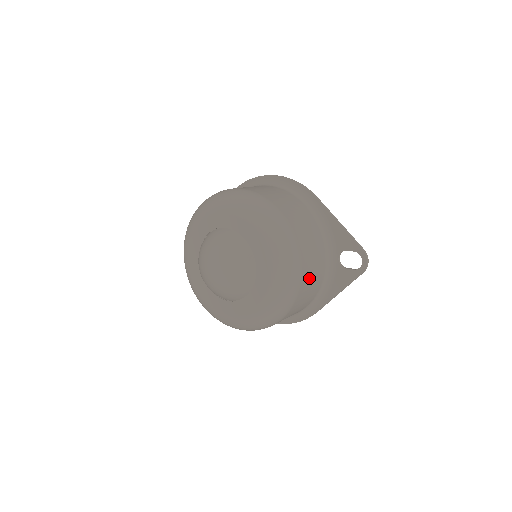
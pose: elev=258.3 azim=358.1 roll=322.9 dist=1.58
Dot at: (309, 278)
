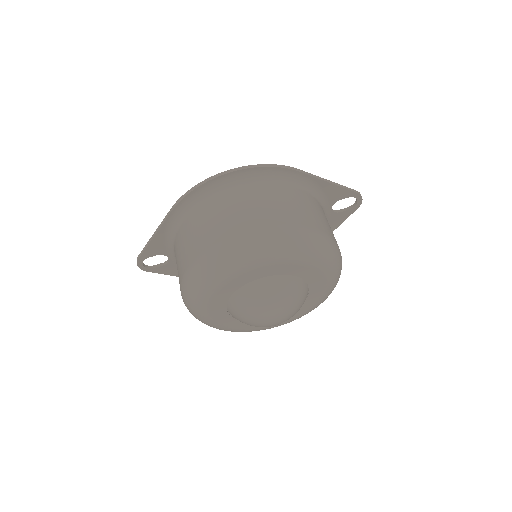
Dot at: occluded
